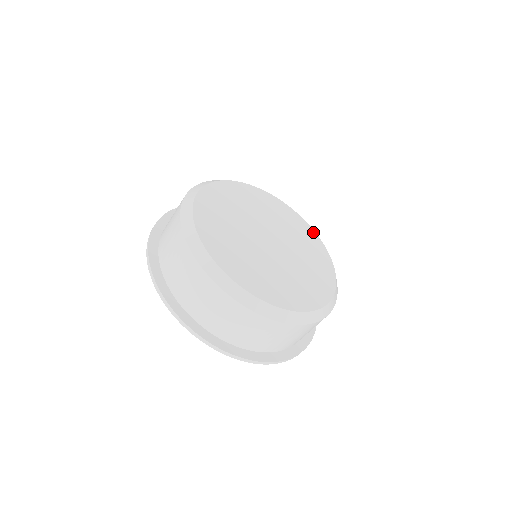
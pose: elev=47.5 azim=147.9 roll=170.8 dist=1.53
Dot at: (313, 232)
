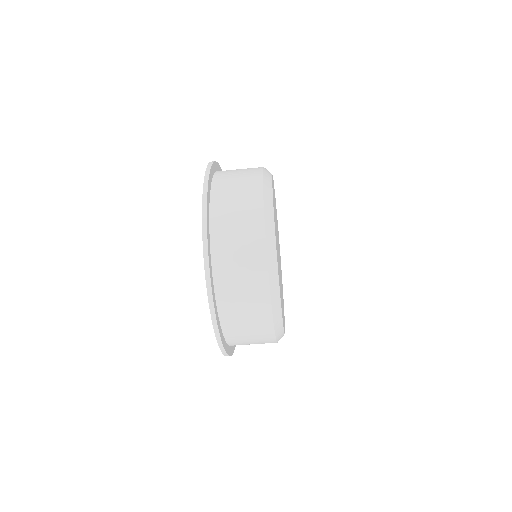
Dot at: occluded
